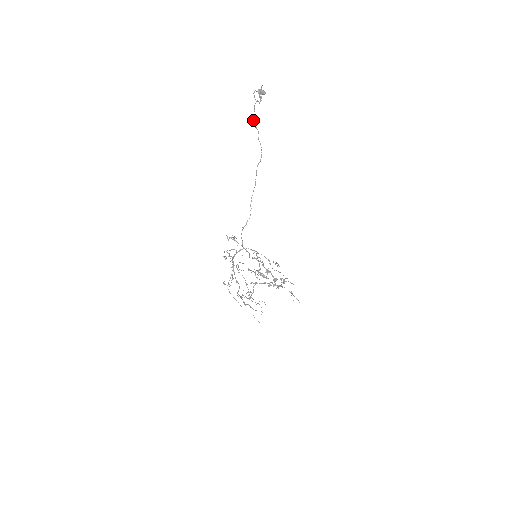
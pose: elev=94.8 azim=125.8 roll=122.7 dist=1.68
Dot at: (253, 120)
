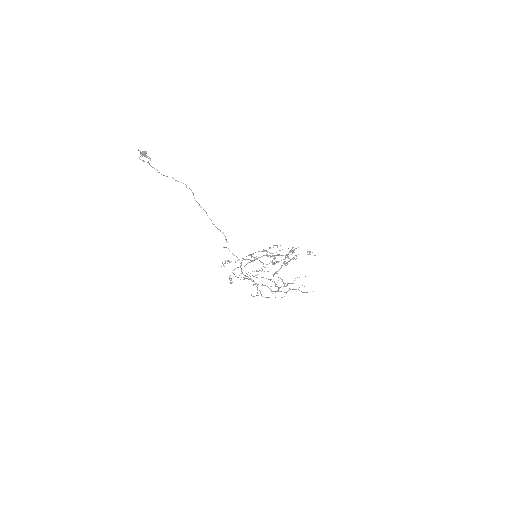
Dot at: occluded
